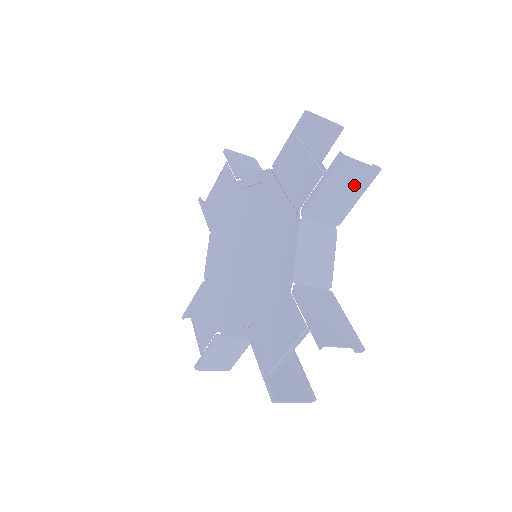
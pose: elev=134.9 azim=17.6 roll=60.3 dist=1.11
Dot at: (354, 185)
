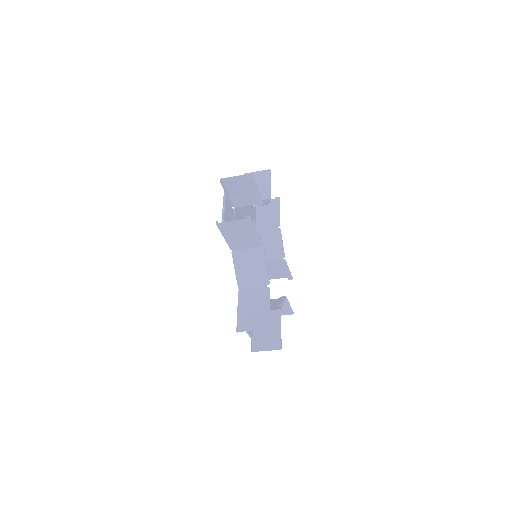
Dot at: (243, 230)
